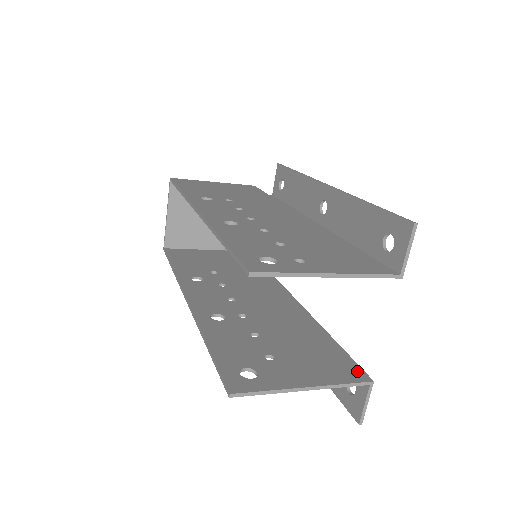
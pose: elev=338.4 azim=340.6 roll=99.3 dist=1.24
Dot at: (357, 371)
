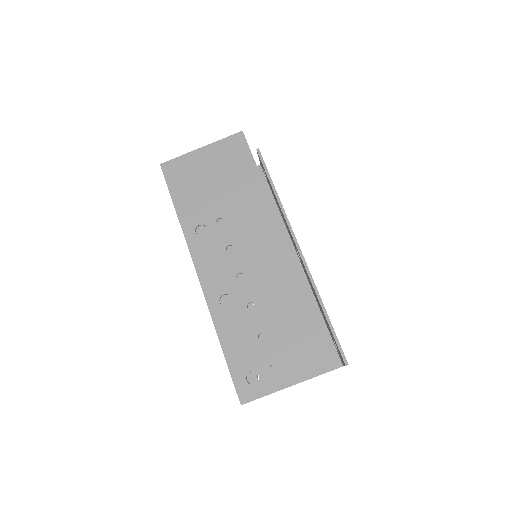
Dot at: occluded
